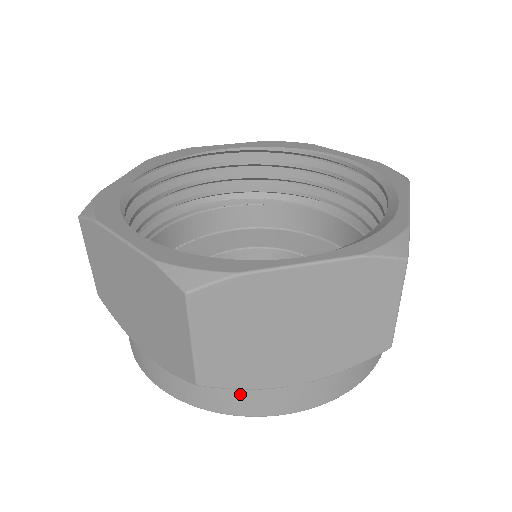
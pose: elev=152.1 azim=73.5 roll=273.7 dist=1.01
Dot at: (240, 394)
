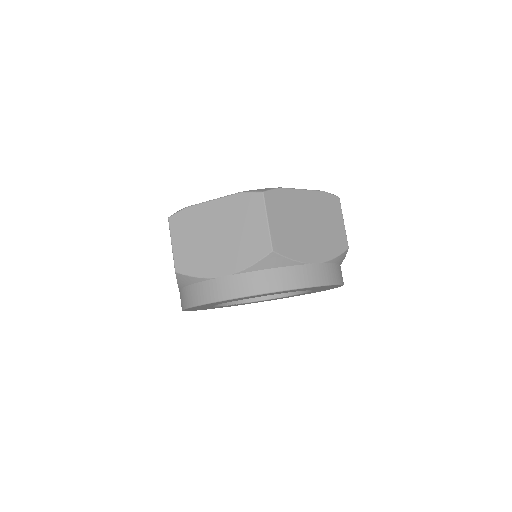
Dot at: (290, 270)
